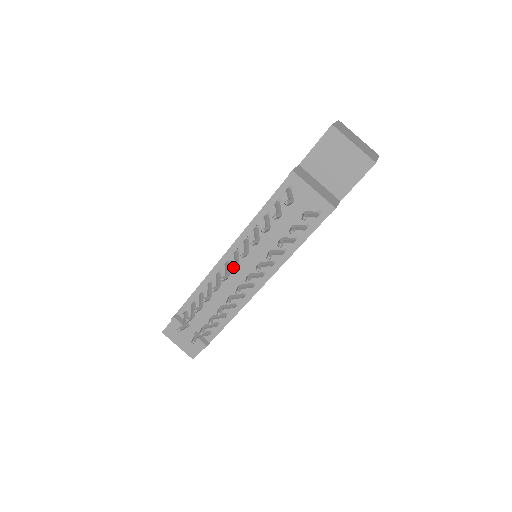
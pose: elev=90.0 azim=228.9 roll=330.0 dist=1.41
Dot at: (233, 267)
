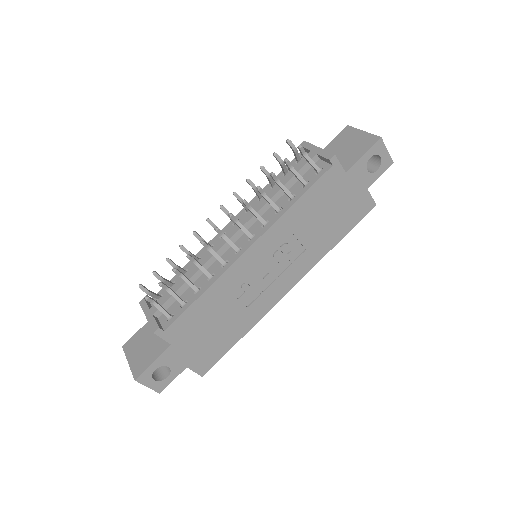
Dot at: (223, 206)
